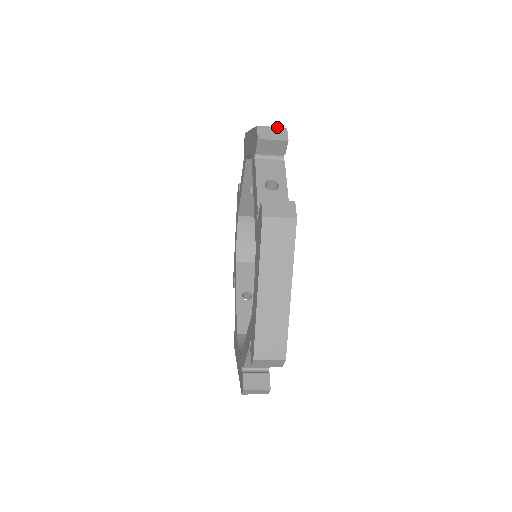
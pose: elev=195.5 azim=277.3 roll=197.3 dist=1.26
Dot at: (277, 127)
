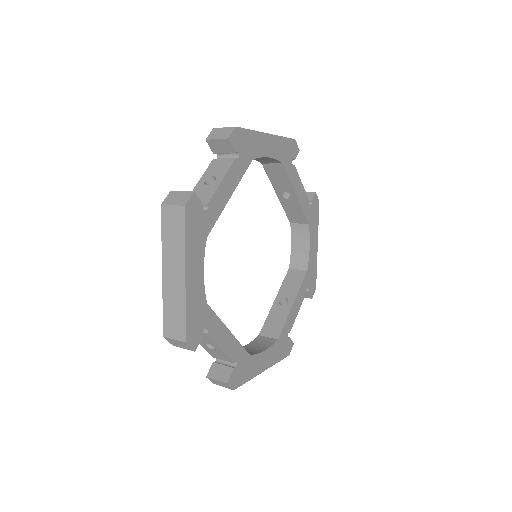
Dot at: (228, 127)
